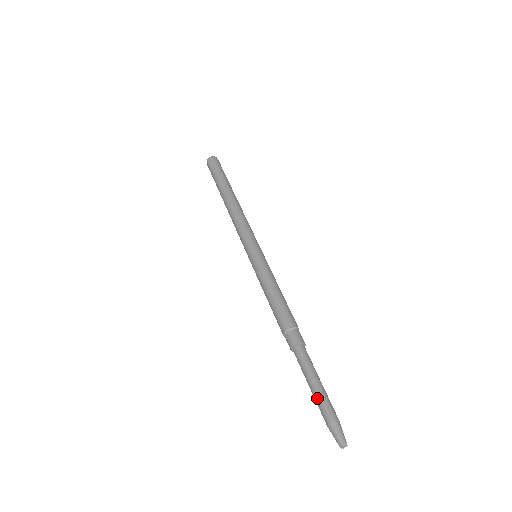
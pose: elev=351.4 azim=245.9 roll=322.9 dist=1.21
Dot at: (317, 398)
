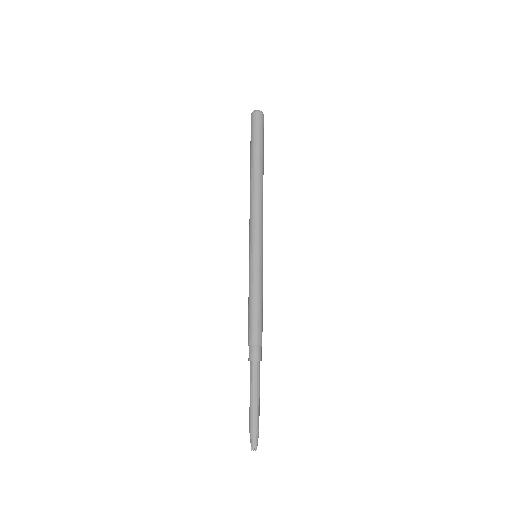
Dot at: (253, 410)
